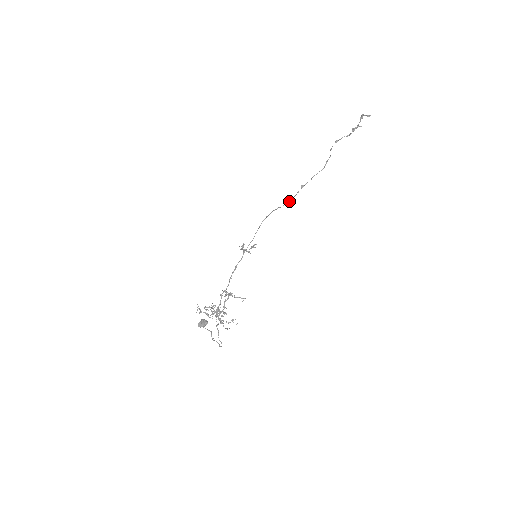
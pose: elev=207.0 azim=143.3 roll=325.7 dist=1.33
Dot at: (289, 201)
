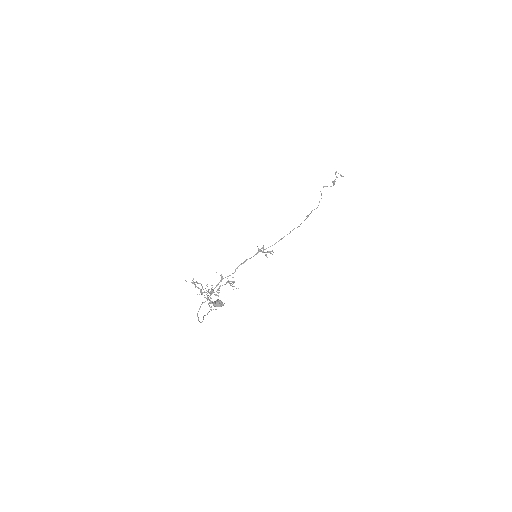
Dot at: occluded
